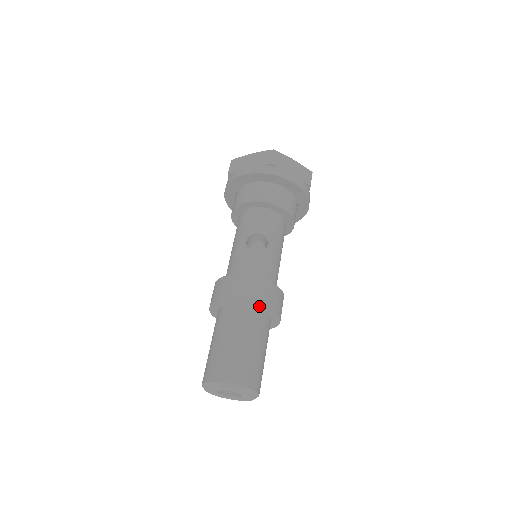
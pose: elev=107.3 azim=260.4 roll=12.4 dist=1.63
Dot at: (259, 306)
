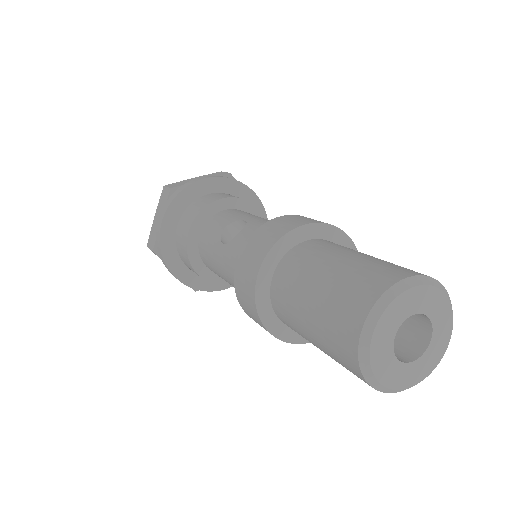
Dot at: (298, 232)
